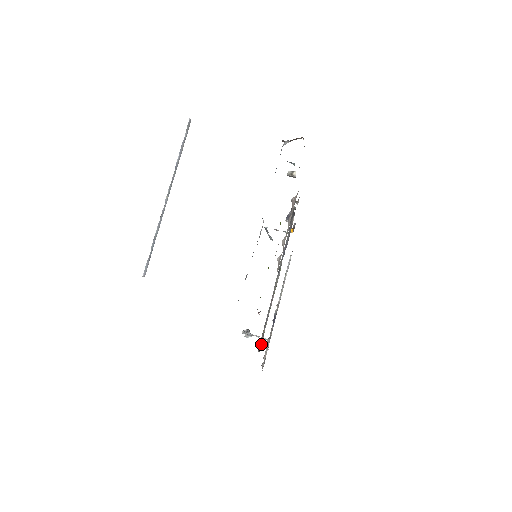
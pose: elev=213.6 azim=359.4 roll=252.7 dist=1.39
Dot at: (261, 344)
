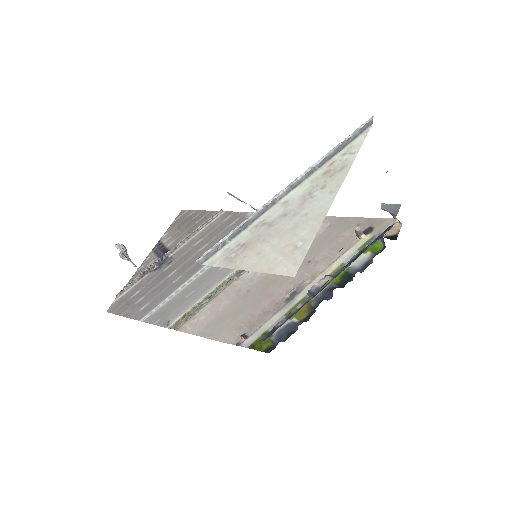
Dot at: (179, 320)
